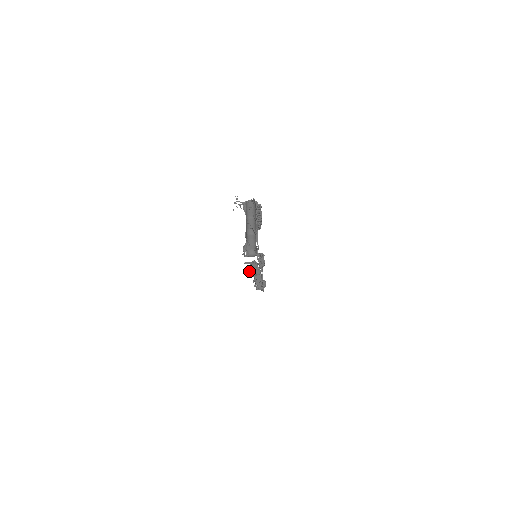
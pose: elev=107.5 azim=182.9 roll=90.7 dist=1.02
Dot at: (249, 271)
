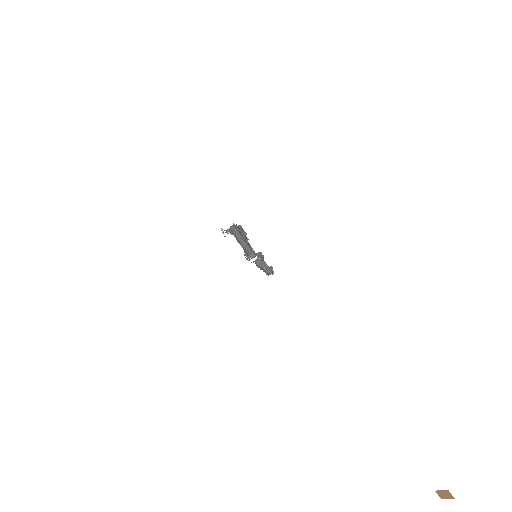
Dot at: occluded
